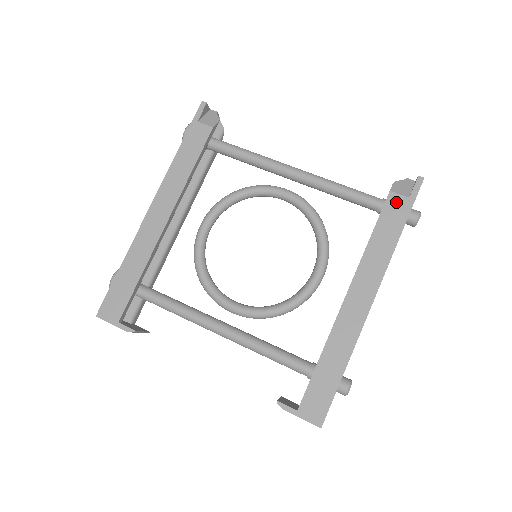
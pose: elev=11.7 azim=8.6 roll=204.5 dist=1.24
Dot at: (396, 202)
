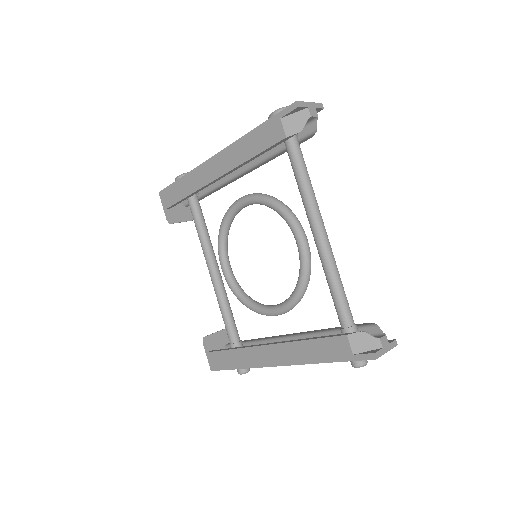
Dot at: (342, 345)
